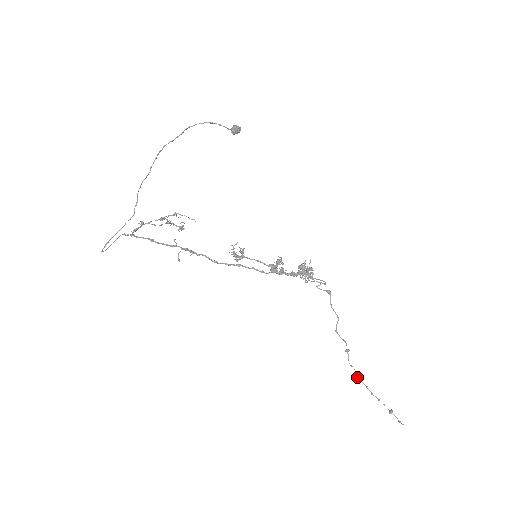
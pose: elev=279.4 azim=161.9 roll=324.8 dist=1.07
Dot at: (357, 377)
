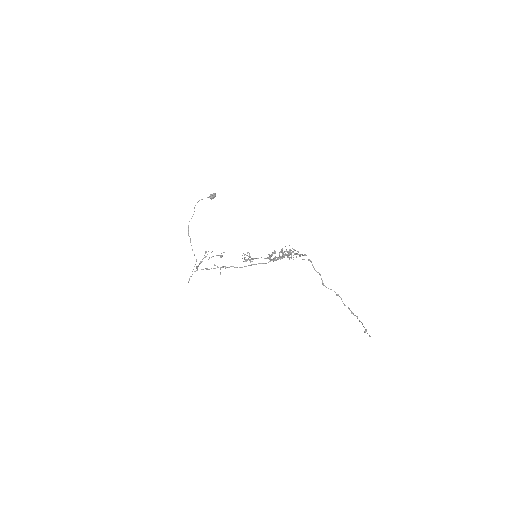
Dot at: (351, 312)
